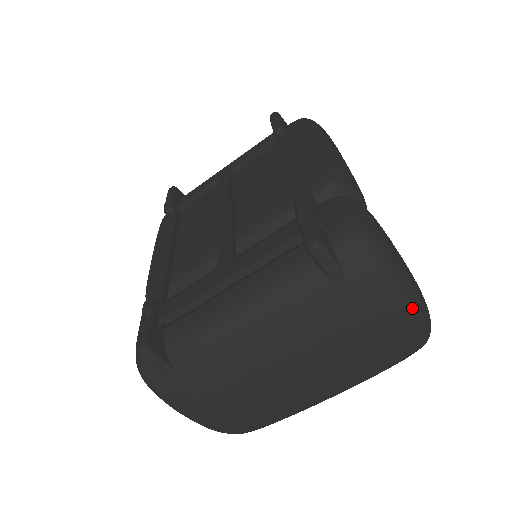
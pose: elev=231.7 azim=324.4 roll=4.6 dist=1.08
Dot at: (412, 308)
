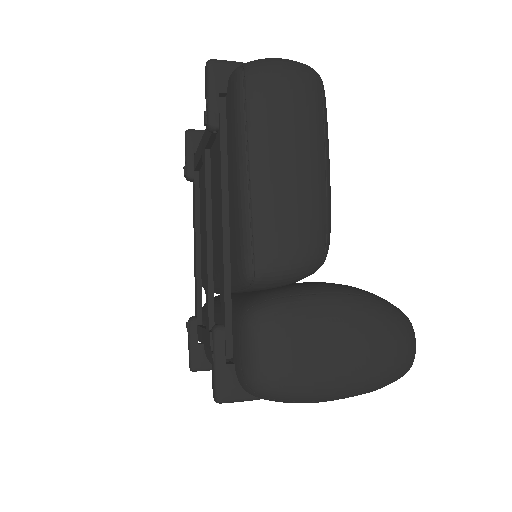
Dot at: (348, 395)
